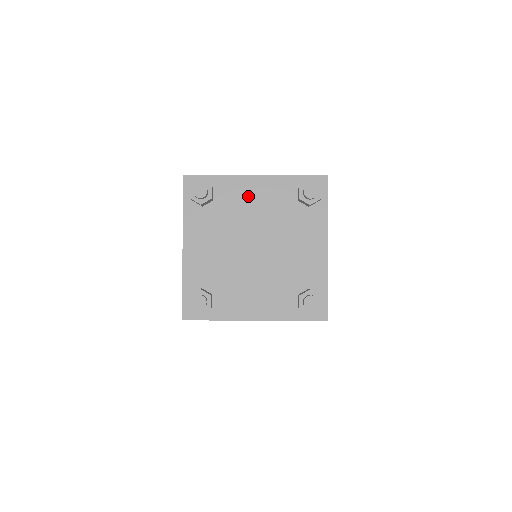
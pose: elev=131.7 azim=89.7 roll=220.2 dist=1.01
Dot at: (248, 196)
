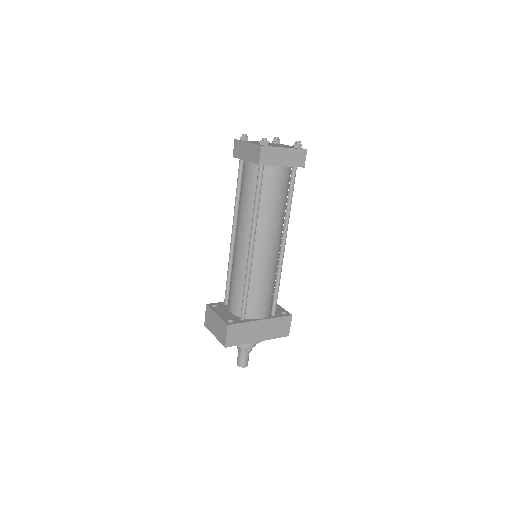
Dot at: (284, 145)
